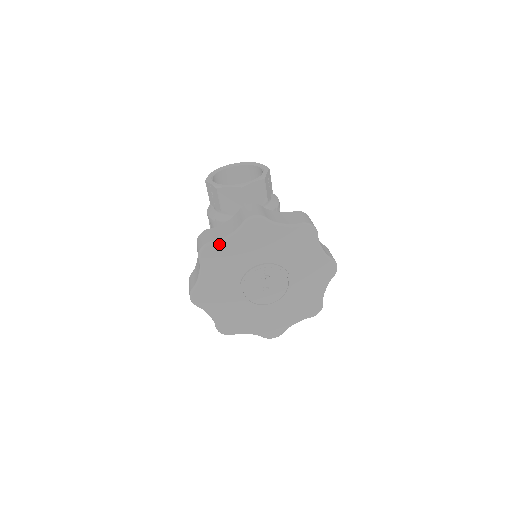
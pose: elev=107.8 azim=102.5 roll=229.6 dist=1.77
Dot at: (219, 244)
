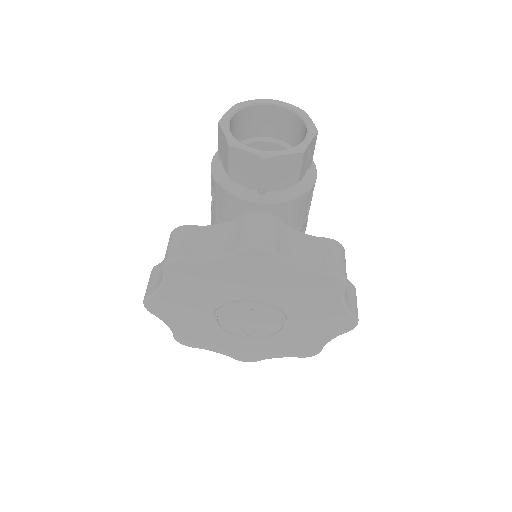
Dot at: (196, 264)
